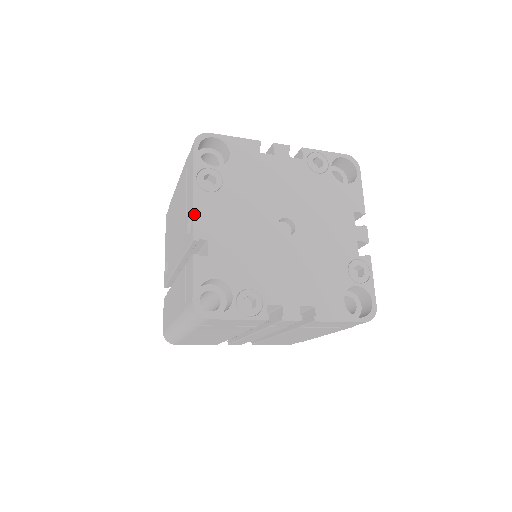
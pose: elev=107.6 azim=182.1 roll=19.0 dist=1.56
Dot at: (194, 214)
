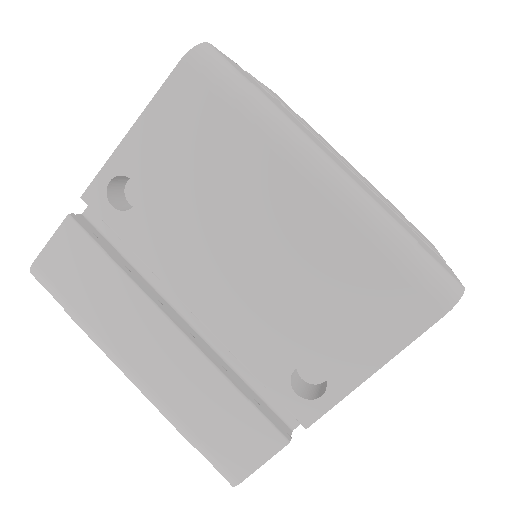
Dot at: (338, 402)
